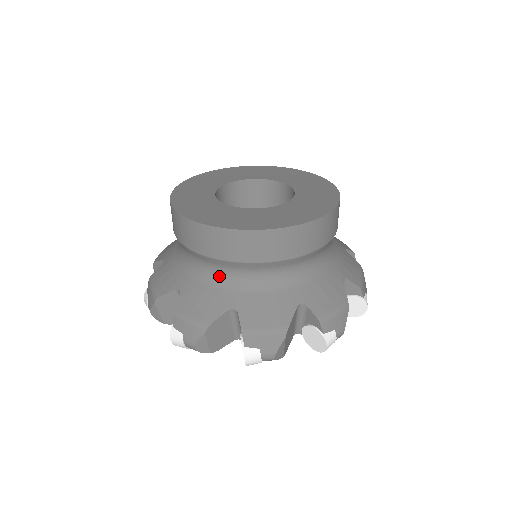
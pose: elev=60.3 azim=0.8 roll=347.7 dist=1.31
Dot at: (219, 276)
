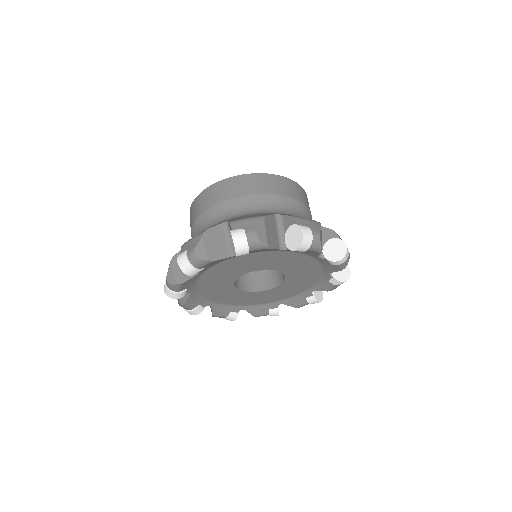
Dot at: (217, 221)
